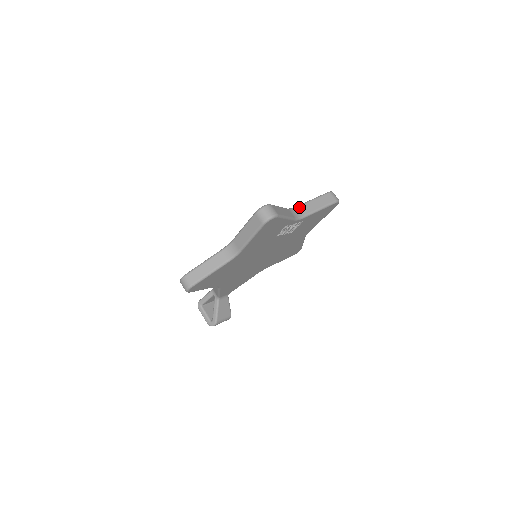
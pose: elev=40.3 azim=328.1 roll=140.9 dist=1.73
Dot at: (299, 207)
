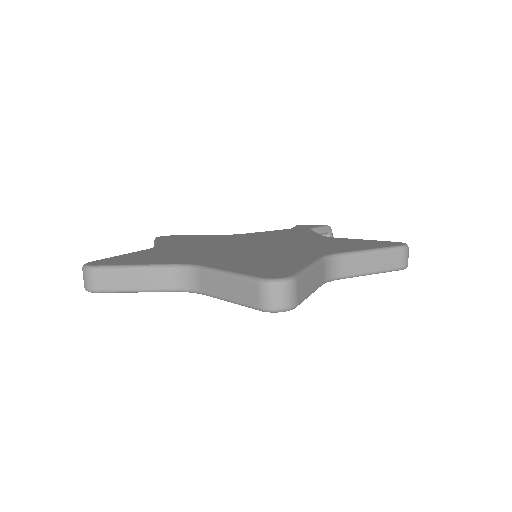
Dot at: (200, 272)
